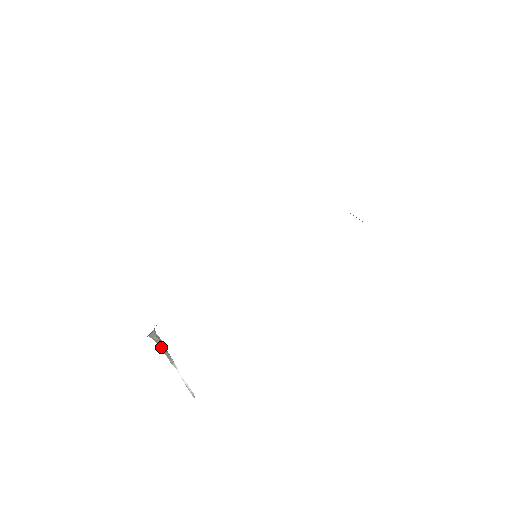
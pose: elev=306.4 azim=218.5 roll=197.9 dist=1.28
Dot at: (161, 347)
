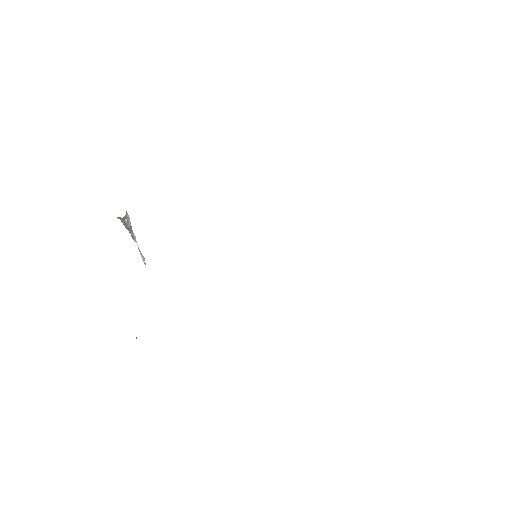
Dot at: (126, 227)
